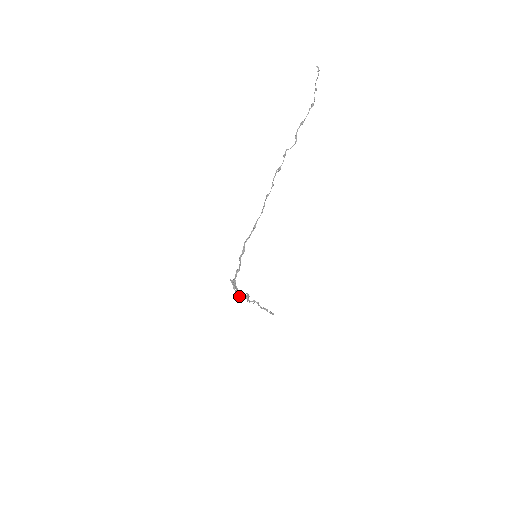
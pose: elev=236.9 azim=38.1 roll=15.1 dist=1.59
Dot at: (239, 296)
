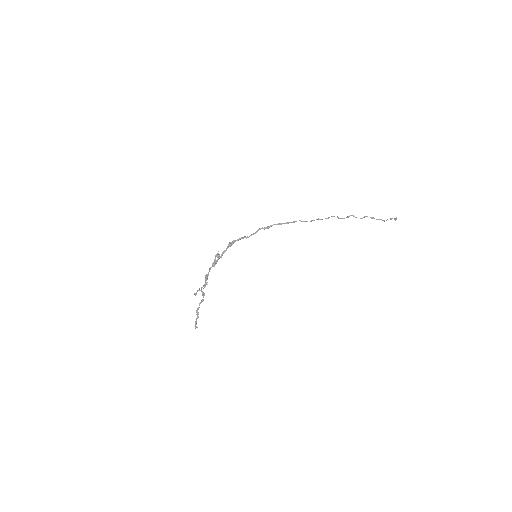
Dot at: (214, 264)
